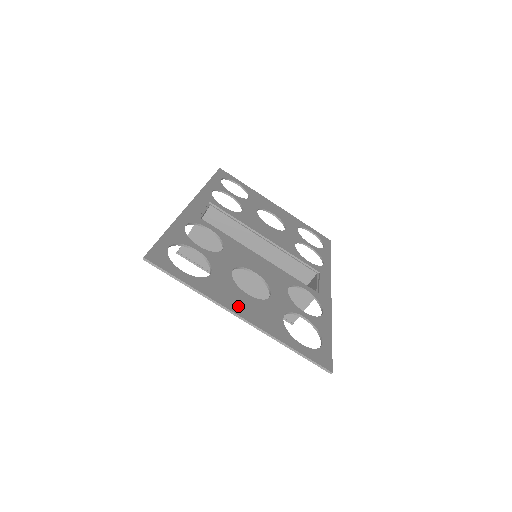
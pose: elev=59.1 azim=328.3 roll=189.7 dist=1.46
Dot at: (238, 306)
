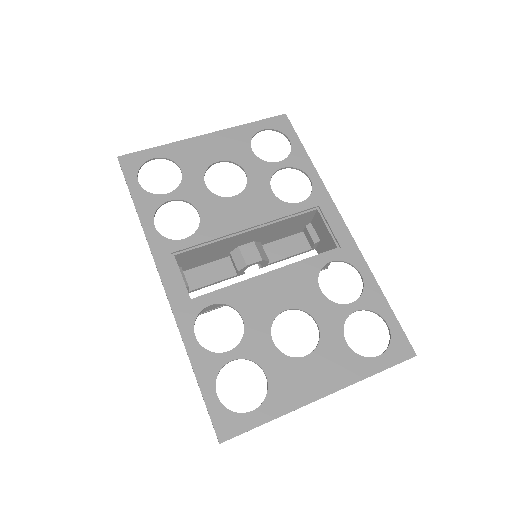
Dot at: (313, 386)
